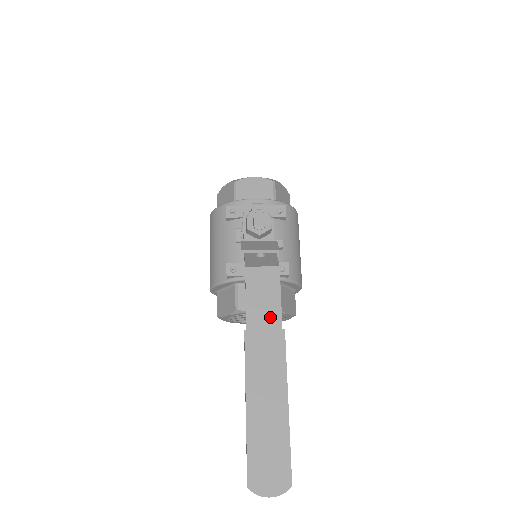
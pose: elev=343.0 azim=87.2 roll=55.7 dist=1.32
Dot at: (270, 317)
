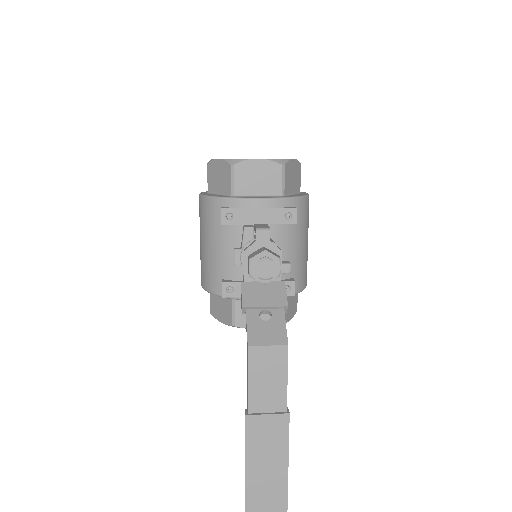
Dot at: (274, 400)
